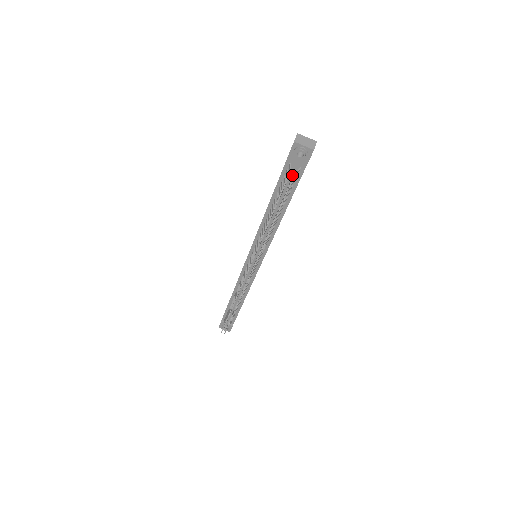
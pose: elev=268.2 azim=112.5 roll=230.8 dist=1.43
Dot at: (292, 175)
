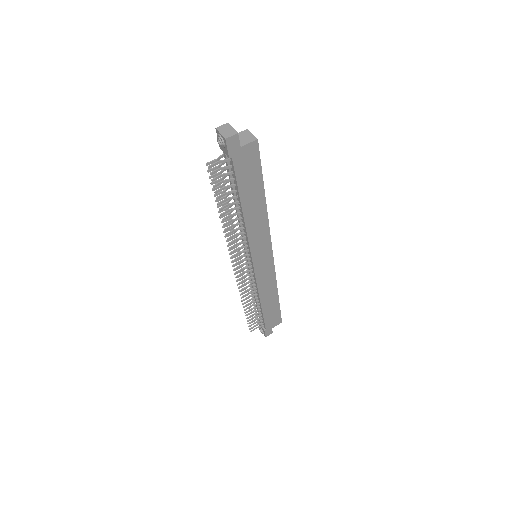
Dot at: (227, 165)
